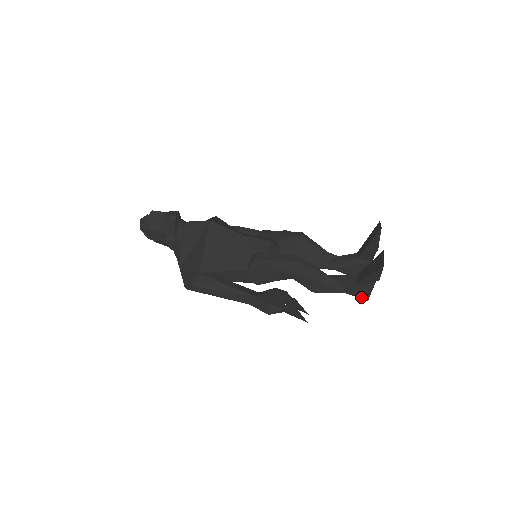
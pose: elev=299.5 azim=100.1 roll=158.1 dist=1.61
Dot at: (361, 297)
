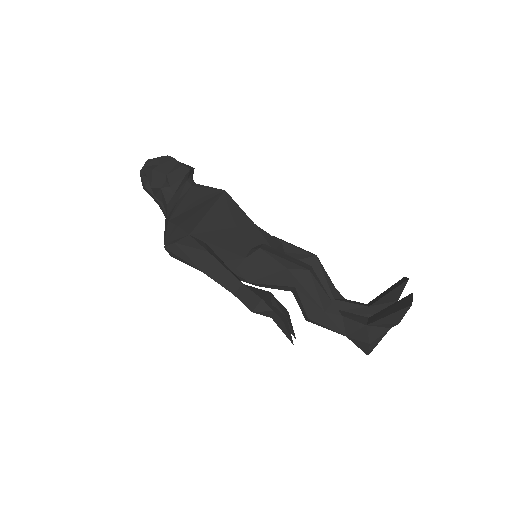
Dot at: (363, 346)
